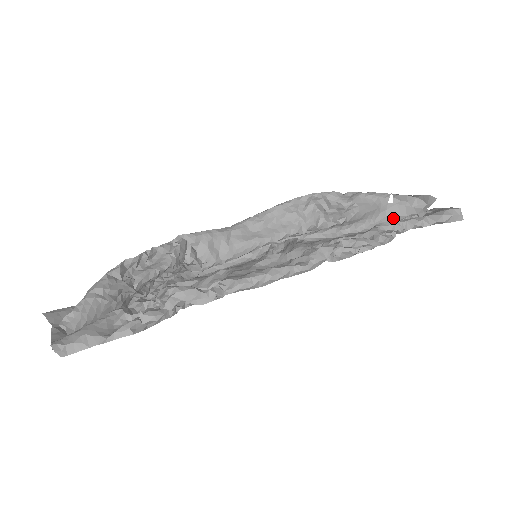
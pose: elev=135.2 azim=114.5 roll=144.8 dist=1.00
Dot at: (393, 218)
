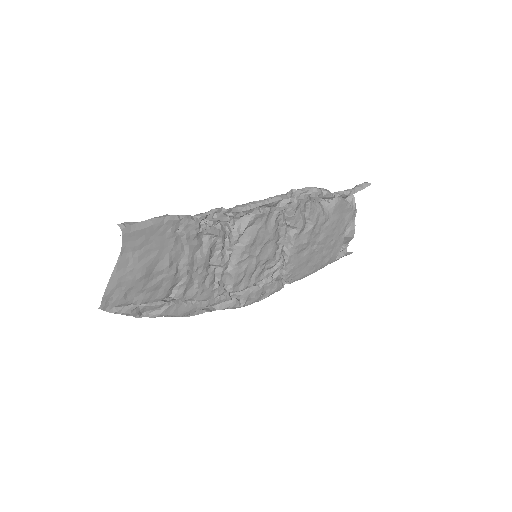
Dot at: occluded
